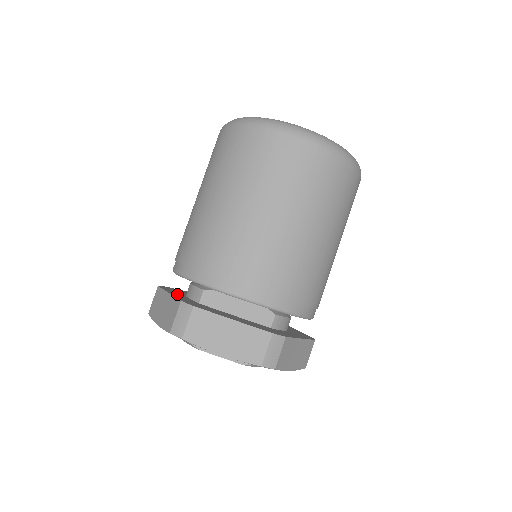
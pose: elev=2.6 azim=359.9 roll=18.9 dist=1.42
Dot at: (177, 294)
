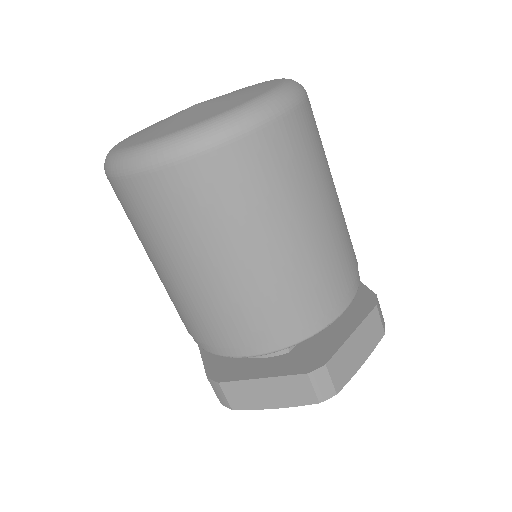
Dot at: (255, 368)
